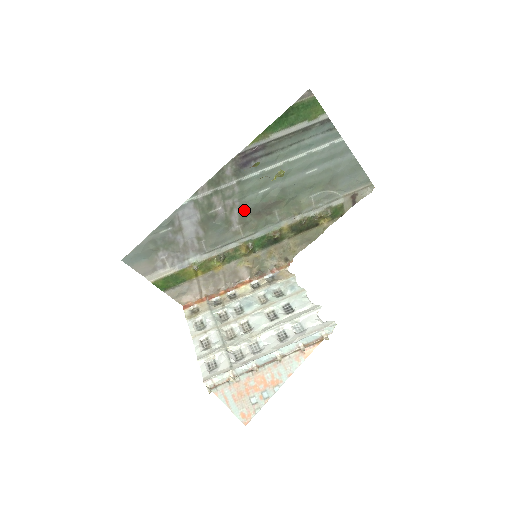
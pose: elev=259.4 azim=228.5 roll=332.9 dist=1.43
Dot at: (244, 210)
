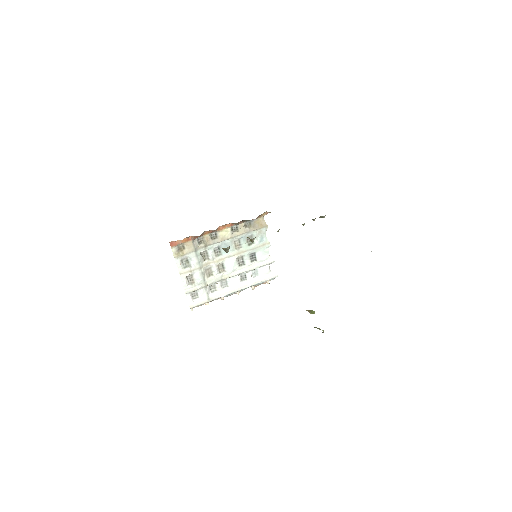
Dot at: occluded
